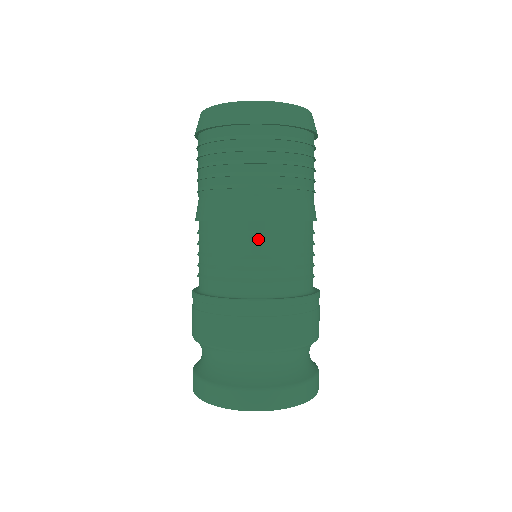
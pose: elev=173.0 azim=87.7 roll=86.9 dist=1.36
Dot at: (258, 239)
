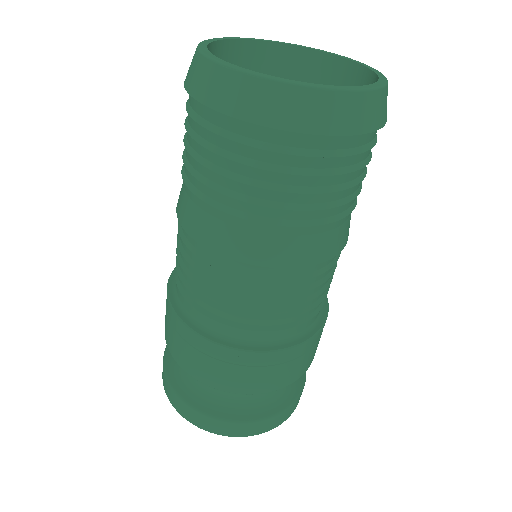
Dot at: (196, 258)
